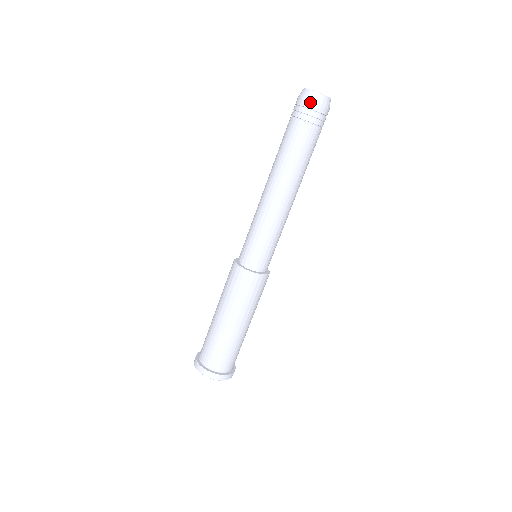
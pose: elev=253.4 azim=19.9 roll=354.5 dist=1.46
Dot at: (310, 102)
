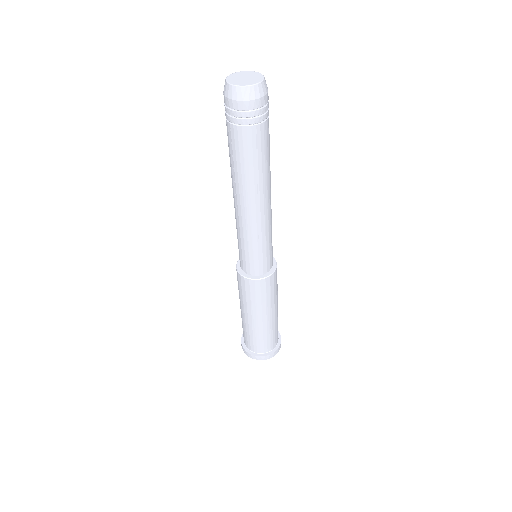
Dot at: (228, 100)
